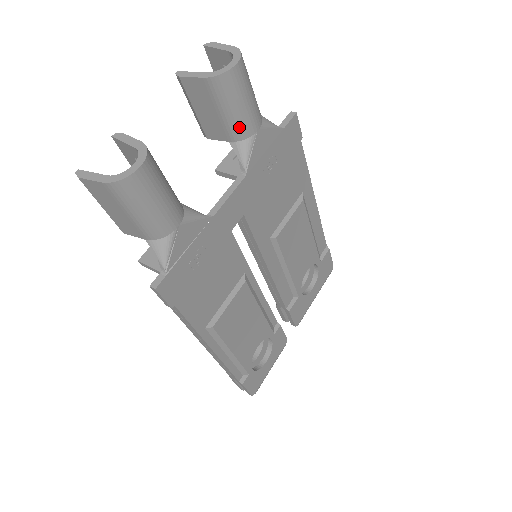
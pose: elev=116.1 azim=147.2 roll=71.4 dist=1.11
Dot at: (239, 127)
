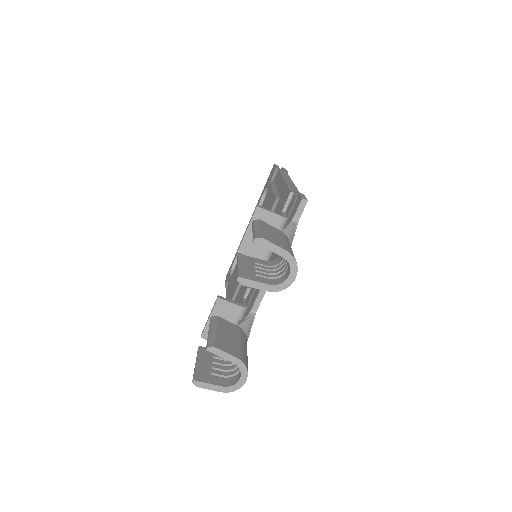
Dot at: occluded
